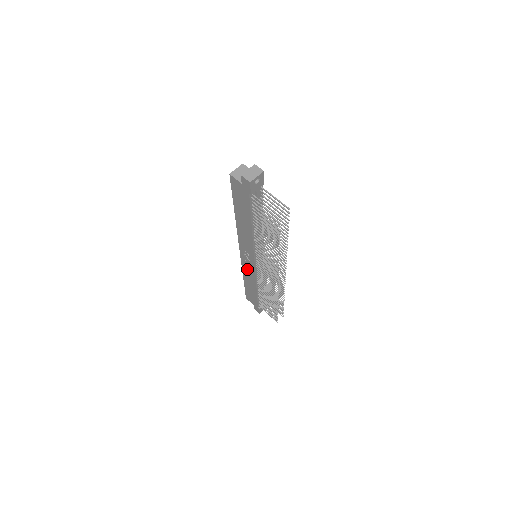
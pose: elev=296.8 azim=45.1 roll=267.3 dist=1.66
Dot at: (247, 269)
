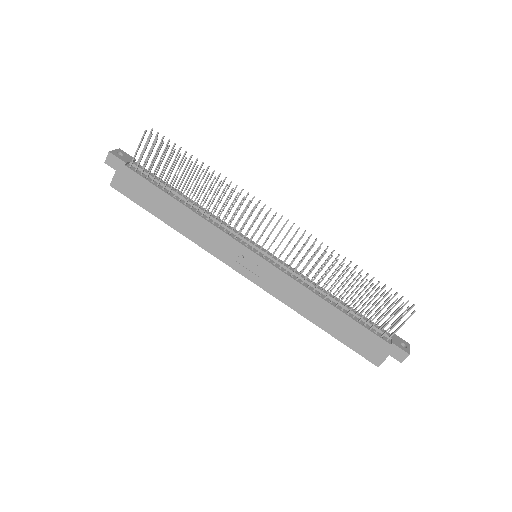
Dot at: (281, 289)
